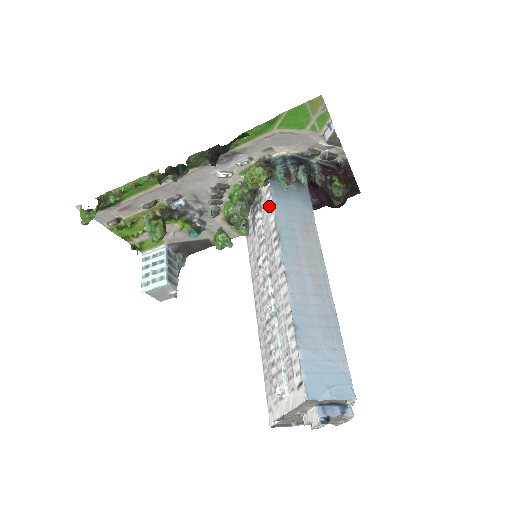
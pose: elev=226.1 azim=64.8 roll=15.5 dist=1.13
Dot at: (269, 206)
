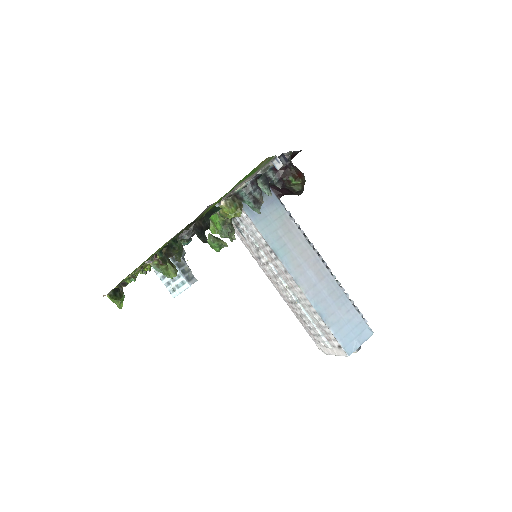
Dot at: (250, 224)
